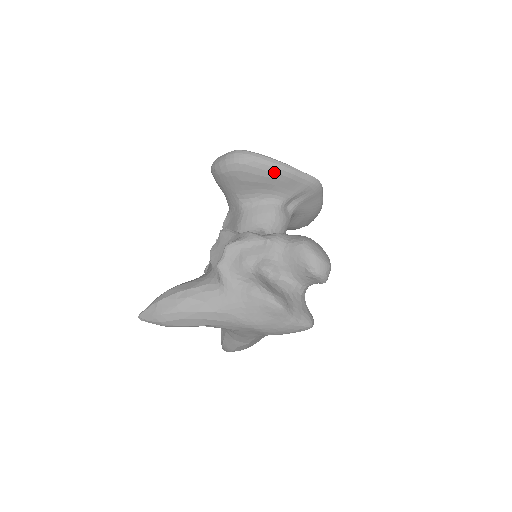
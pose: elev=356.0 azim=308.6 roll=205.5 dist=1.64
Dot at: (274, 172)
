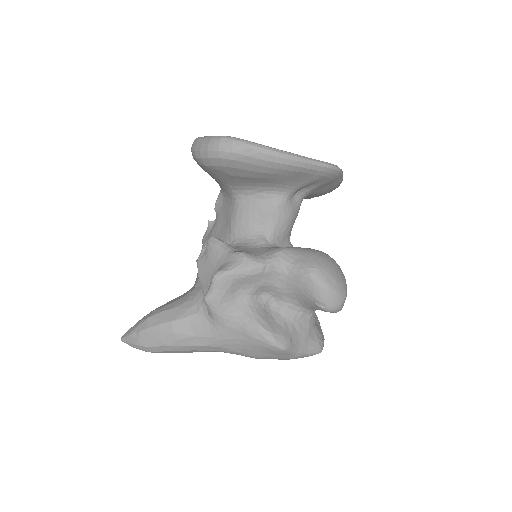
Dot at: (275, 167)
